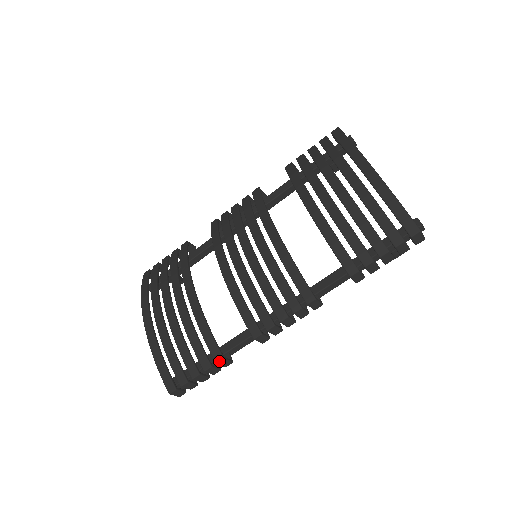
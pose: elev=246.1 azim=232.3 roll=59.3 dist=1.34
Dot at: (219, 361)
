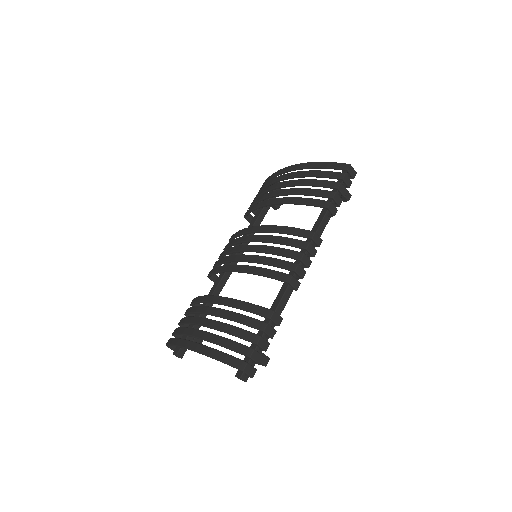
Dot at: (271, 315)
